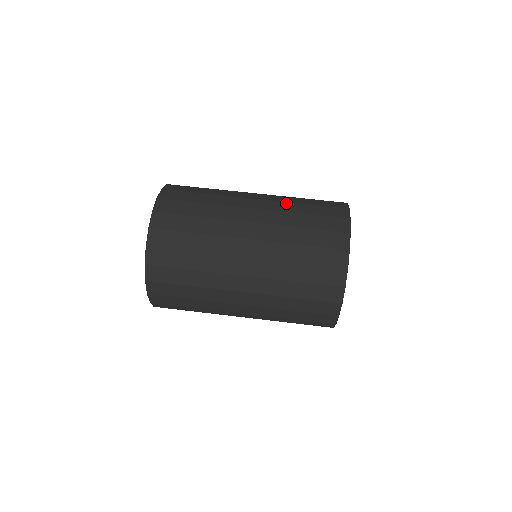
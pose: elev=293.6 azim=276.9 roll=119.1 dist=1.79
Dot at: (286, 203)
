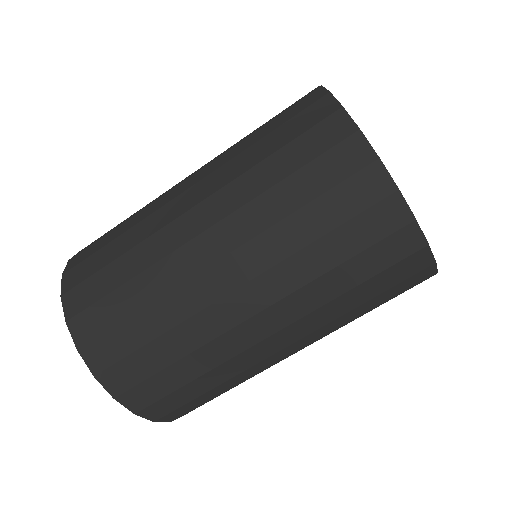
Dot at: (323, 310)
